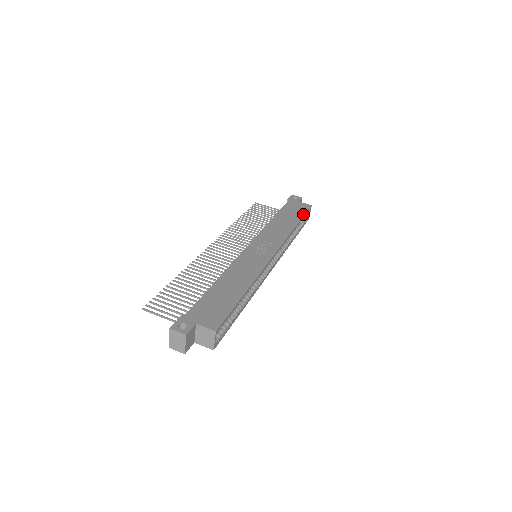
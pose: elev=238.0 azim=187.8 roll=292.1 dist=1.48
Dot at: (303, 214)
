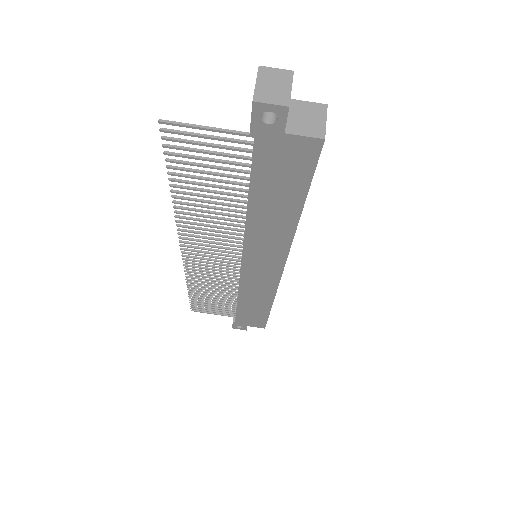
Dot at: occluded
